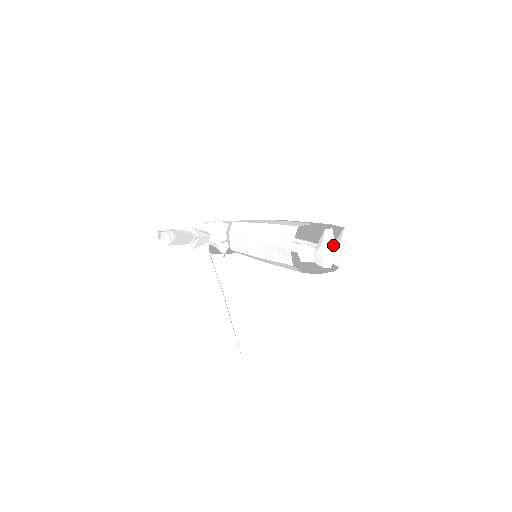
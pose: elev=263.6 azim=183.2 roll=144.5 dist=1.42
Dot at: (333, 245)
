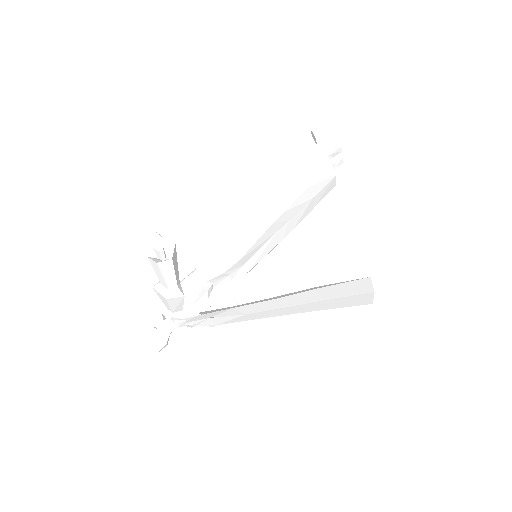
Dot at: occluded
